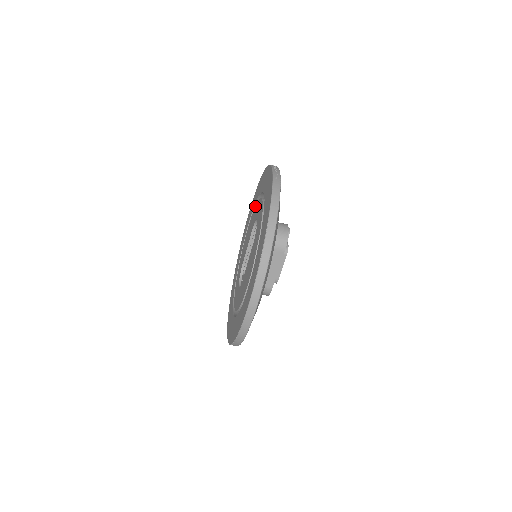
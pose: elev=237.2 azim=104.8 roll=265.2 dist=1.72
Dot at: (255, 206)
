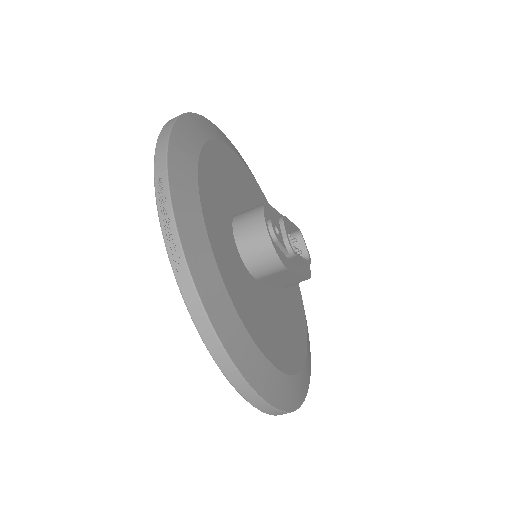
Dot at: occluded
